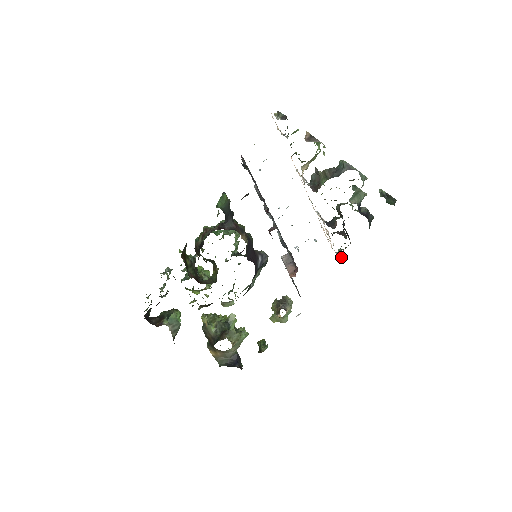
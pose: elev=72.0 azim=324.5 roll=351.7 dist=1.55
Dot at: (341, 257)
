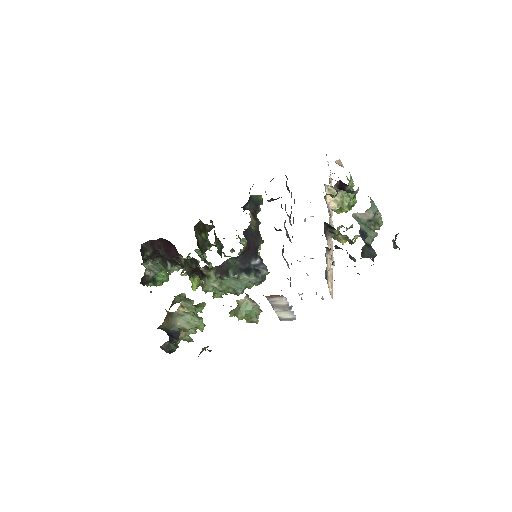
Dot at: occluded
